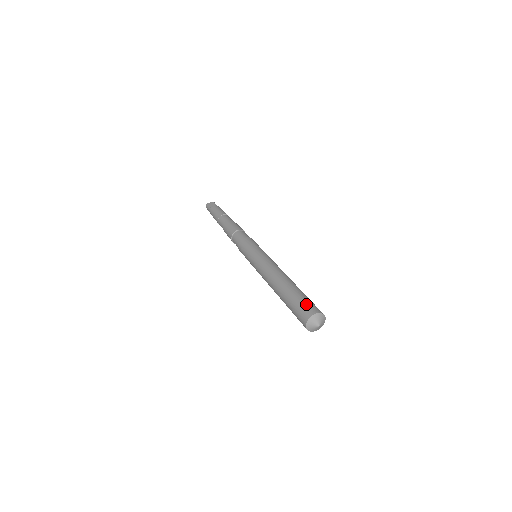
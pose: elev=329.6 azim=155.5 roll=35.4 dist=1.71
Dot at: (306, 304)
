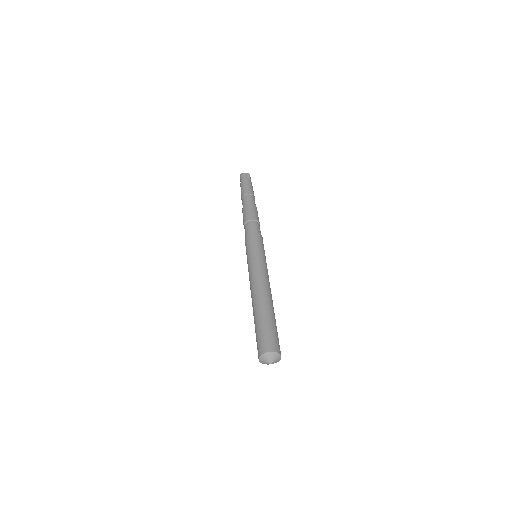
Dot at: (271, 337)
